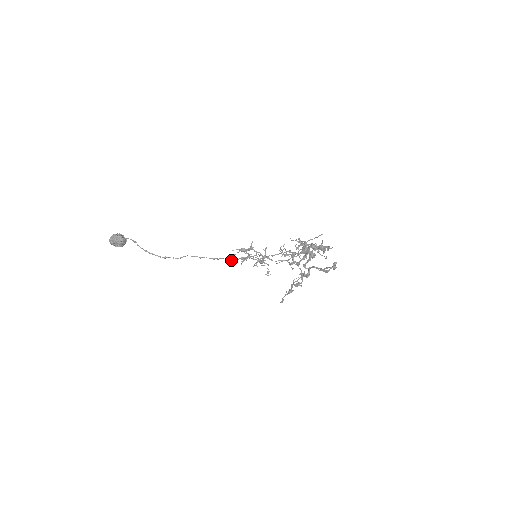
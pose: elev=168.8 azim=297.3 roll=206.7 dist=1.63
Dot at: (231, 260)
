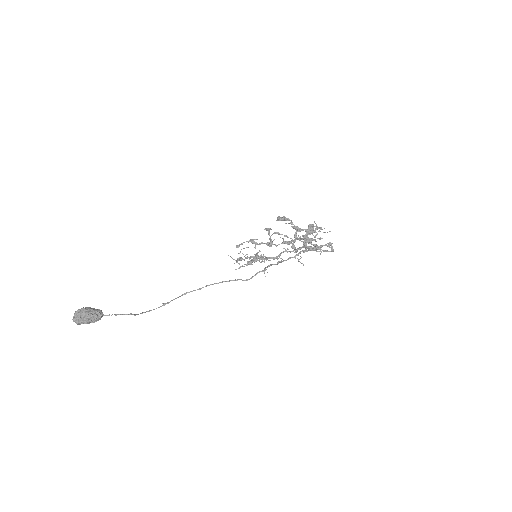
Dot at: occluded
